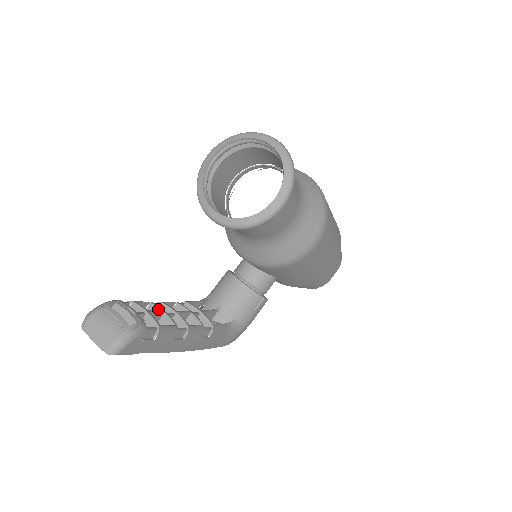
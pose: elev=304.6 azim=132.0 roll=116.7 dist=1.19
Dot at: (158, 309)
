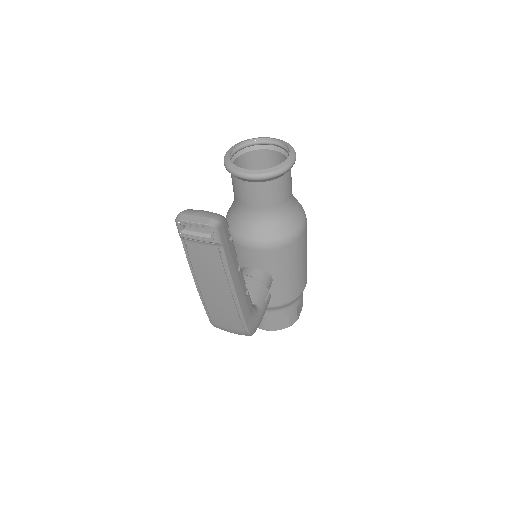
Dot at: occluded
